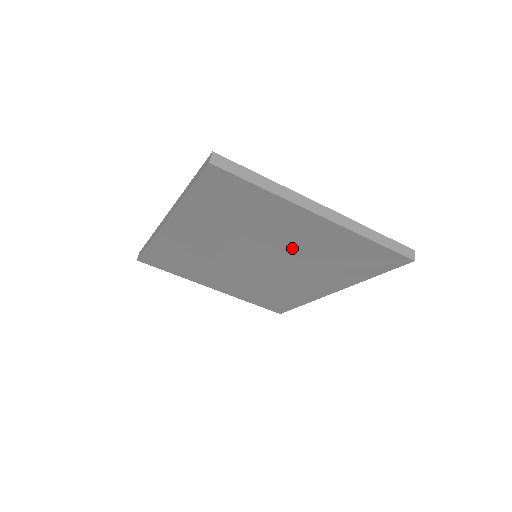
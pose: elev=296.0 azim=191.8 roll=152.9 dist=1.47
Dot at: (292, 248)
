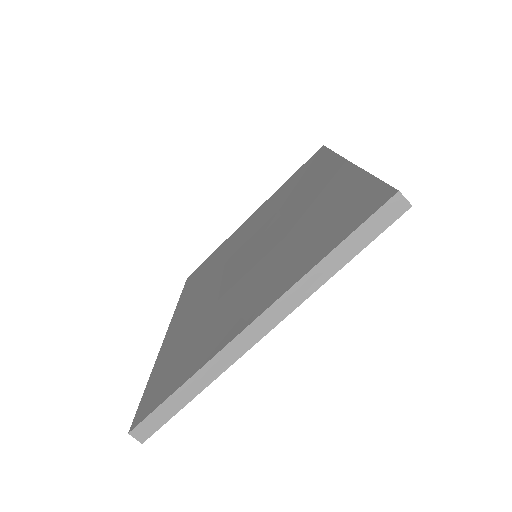
Dot at: occluded
